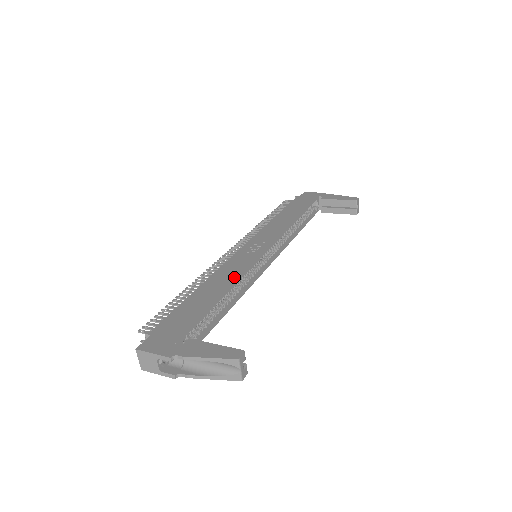
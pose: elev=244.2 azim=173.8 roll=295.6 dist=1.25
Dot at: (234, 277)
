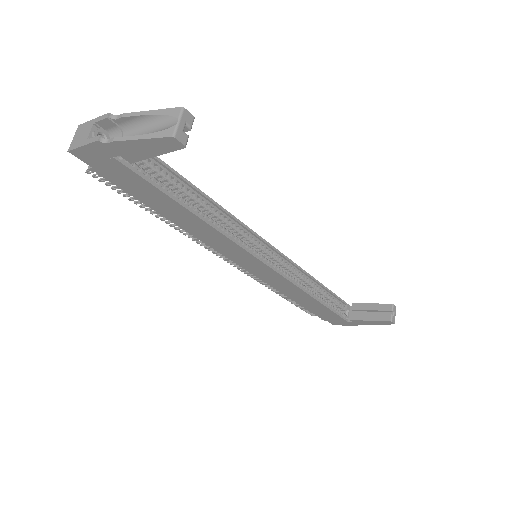
Dot at: (222, 211)
